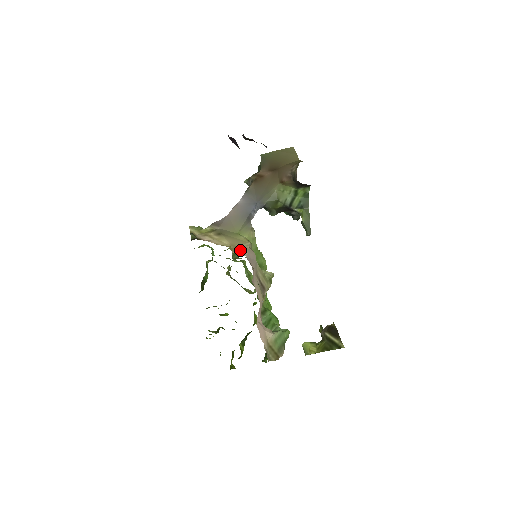
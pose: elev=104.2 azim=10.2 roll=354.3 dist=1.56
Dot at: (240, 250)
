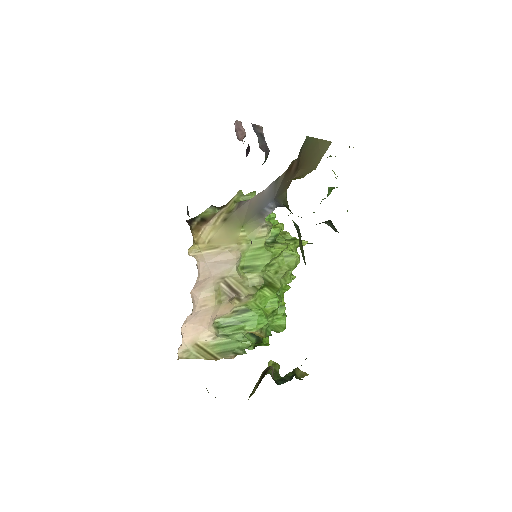
Dot at: (208, 252)
